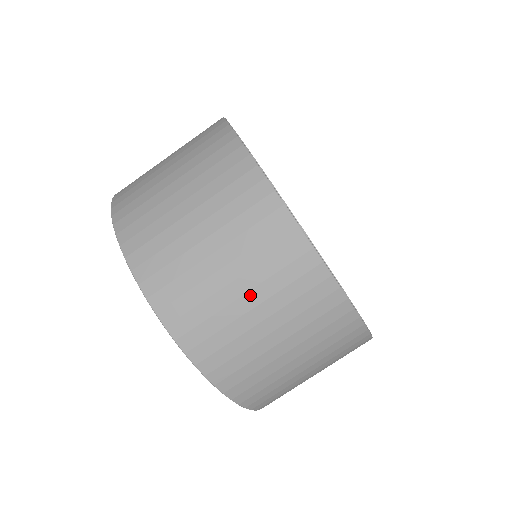
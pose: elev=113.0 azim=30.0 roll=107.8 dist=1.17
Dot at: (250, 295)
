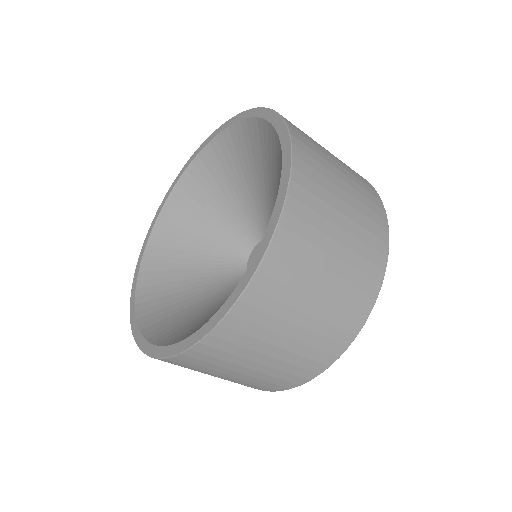
Dot at: (270, 359)
